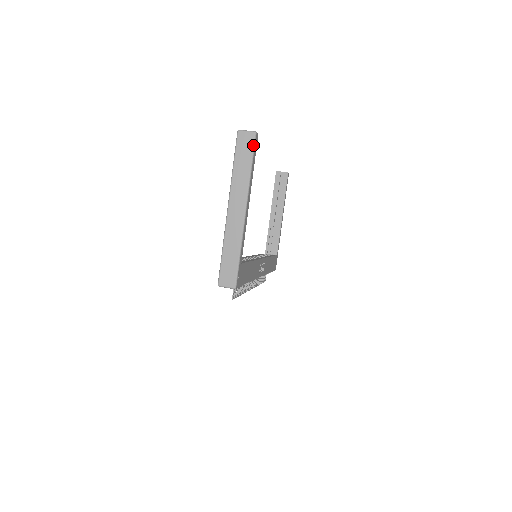
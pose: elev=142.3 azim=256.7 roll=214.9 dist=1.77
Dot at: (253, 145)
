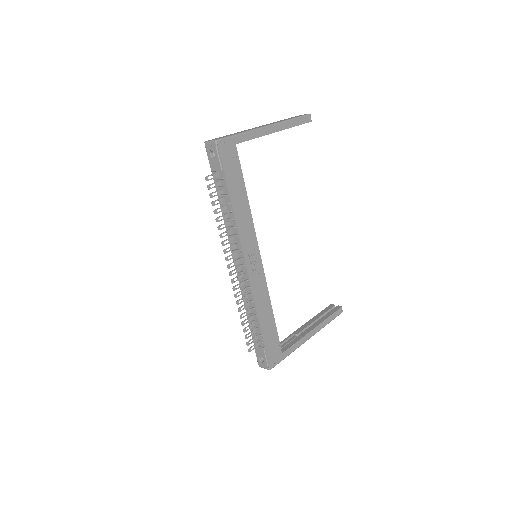
Dot at: (303, 115)
